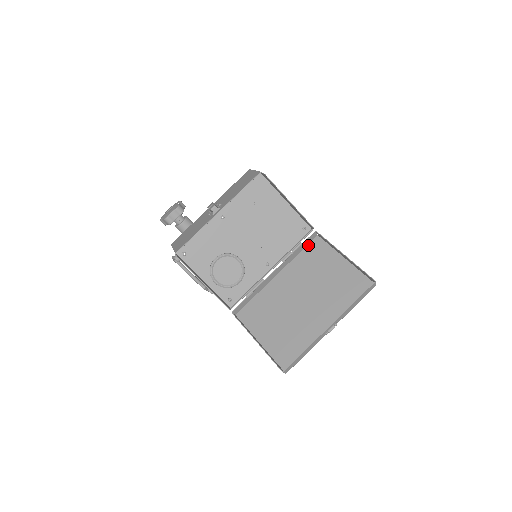
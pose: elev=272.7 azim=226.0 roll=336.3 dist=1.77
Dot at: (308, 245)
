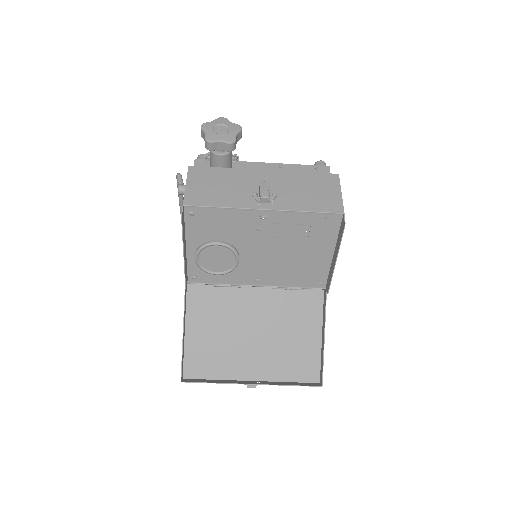
Dot at: (307, 290)
